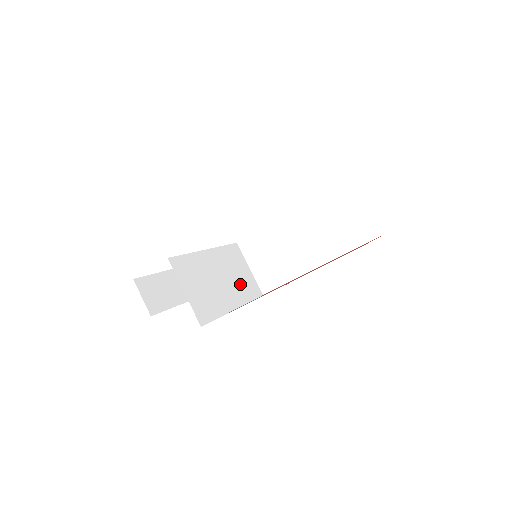
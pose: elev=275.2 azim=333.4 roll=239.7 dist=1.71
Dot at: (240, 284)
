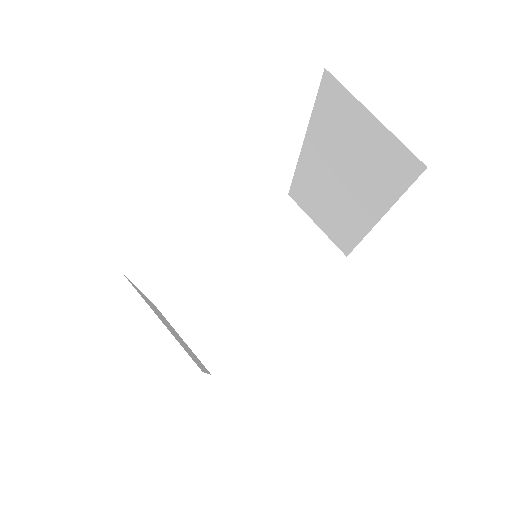
Dot at: (293, 266)
